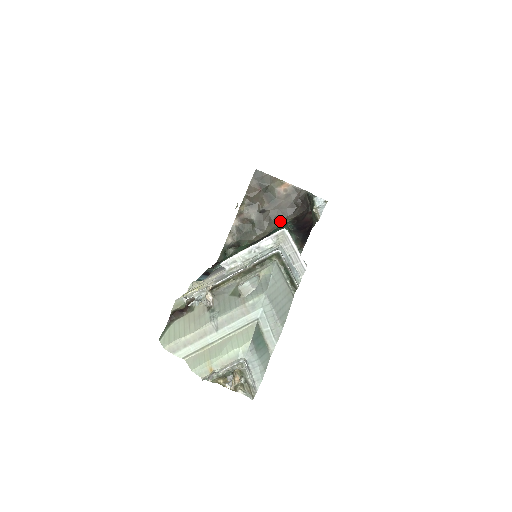
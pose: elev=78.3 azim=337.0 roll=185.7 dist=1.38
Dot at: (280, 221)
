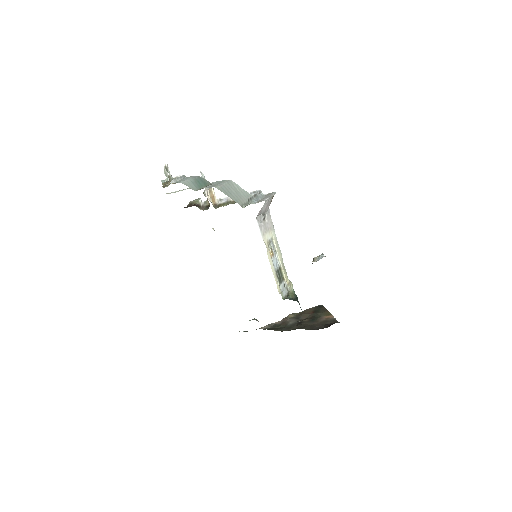
Dot at: occluded
